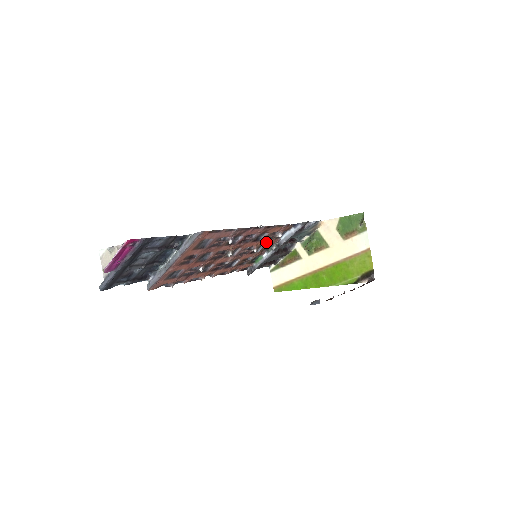
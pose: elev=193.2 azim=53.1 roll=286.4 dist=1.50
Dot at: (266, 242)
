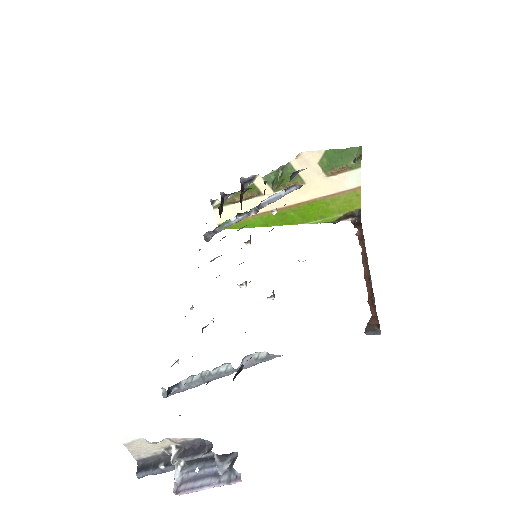
Dot at: occluded
